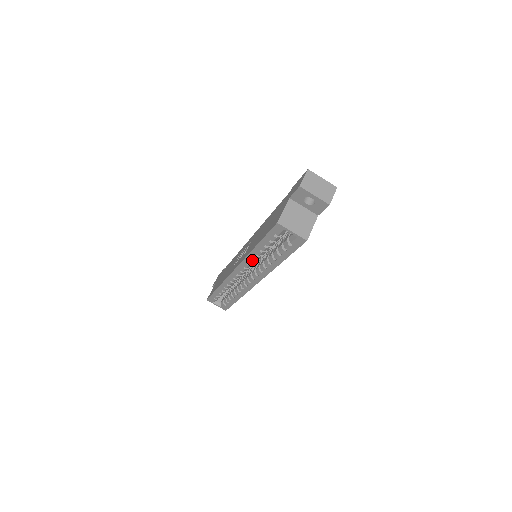
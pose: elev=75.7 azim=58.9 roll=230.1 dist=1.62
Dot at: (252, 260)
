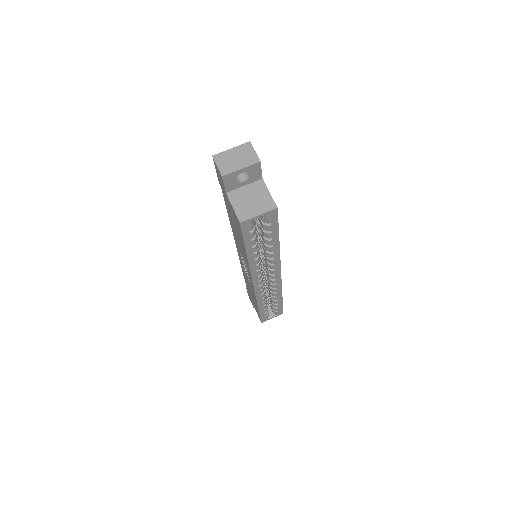
Dot at: (257, 265)
